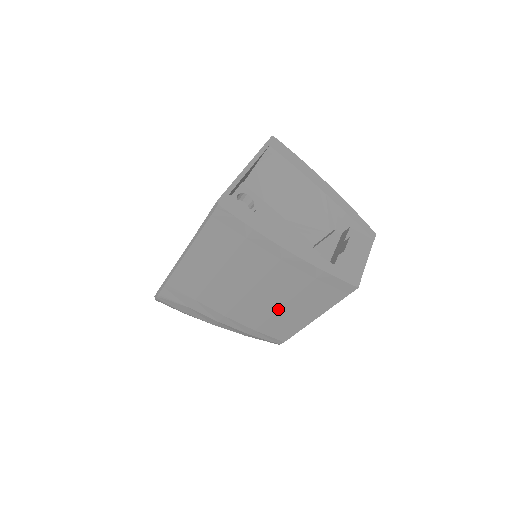
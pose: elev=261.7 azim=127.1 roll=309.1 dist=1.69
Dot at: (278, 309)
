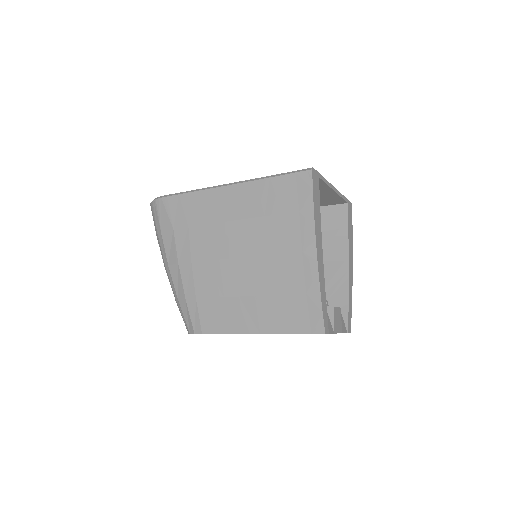
Dot at: (242, 295)
